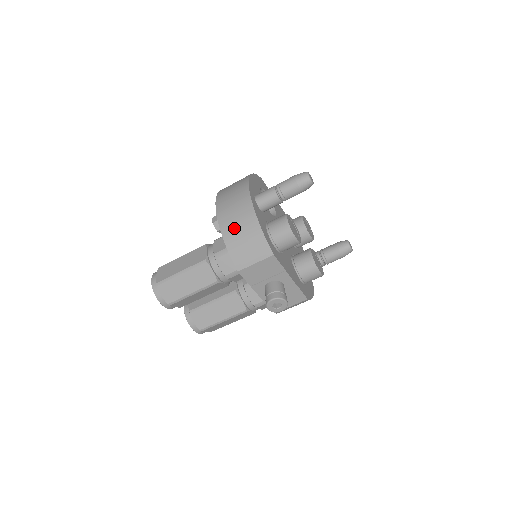
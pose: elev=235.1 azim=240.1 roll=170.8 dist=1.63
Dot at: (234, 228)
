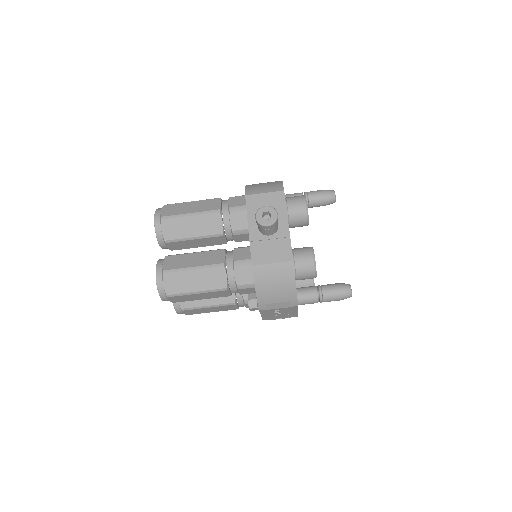
Dot at: (259, 183)
